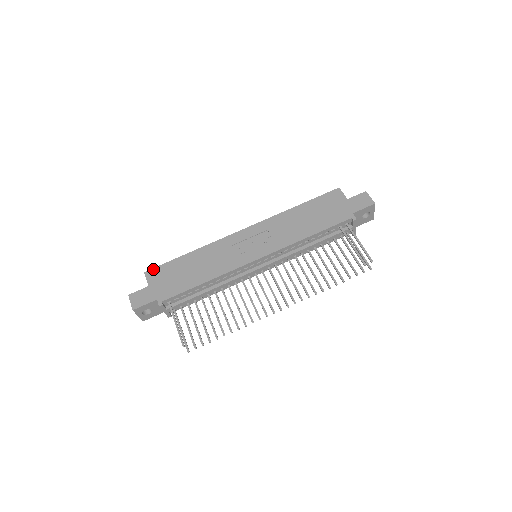
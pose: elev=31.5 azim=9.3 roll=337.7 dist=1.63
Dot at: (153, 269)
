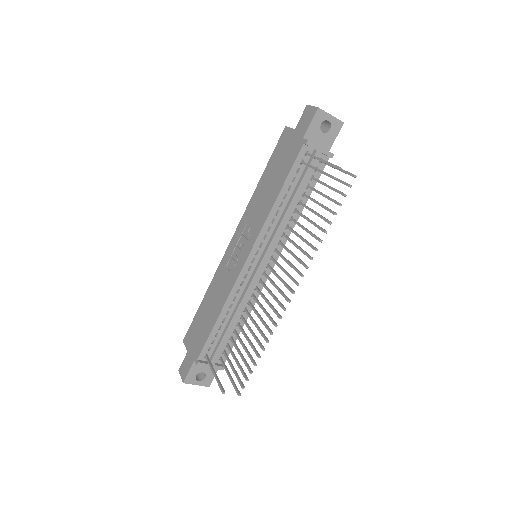
Dot at: (187, 333)
